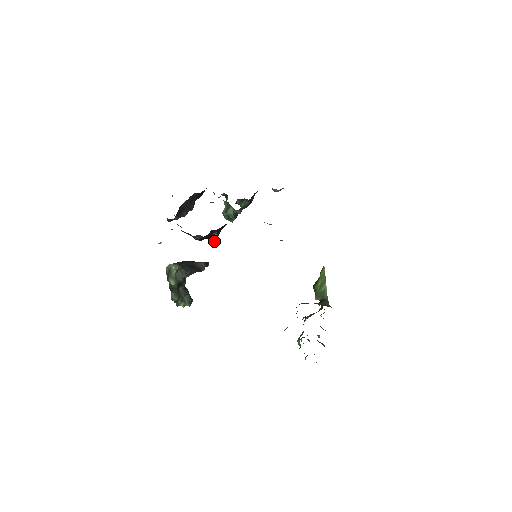
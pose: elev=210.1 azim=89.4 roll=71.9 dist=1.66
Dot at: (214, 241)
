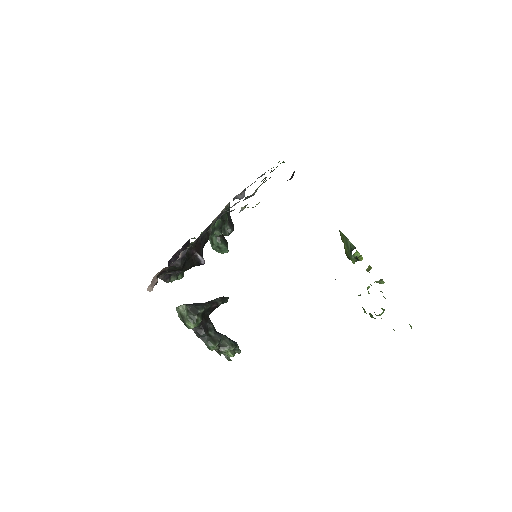
Dot at: (202, 263)
